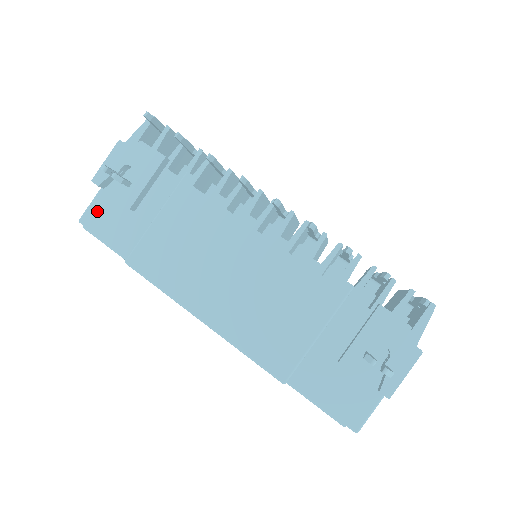
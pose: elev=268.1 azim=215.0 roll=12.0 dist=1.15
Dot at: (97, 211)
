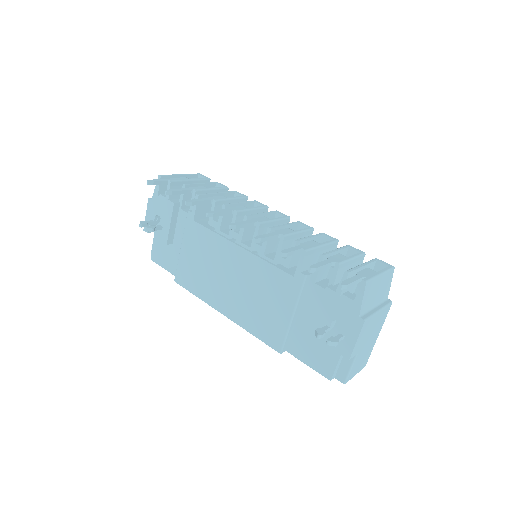
Dot at: (155, 248)
